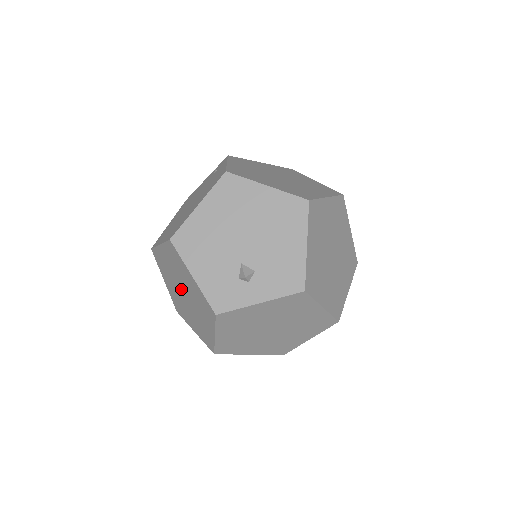
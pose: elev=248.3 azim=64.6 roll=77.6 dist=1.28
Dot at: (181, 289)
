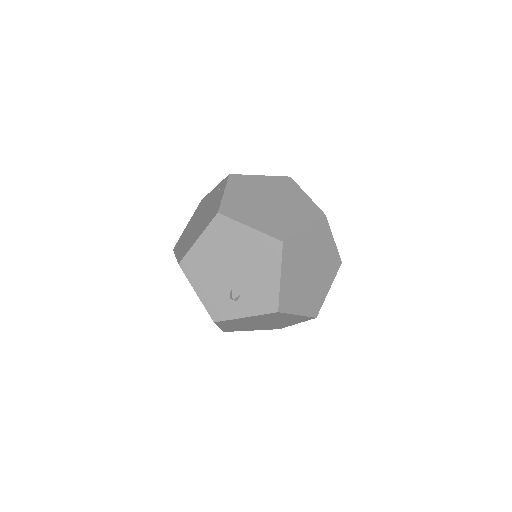
Dot at: occluded
